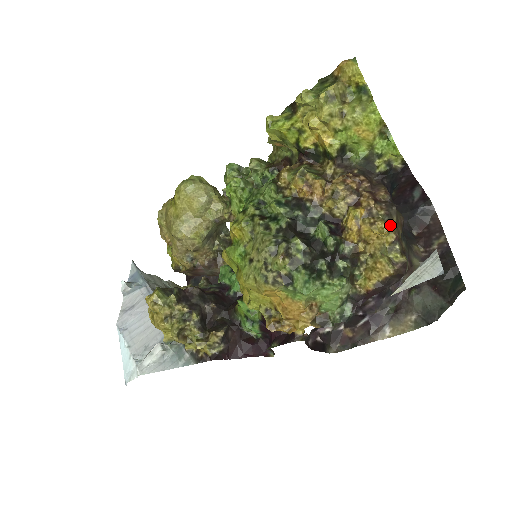
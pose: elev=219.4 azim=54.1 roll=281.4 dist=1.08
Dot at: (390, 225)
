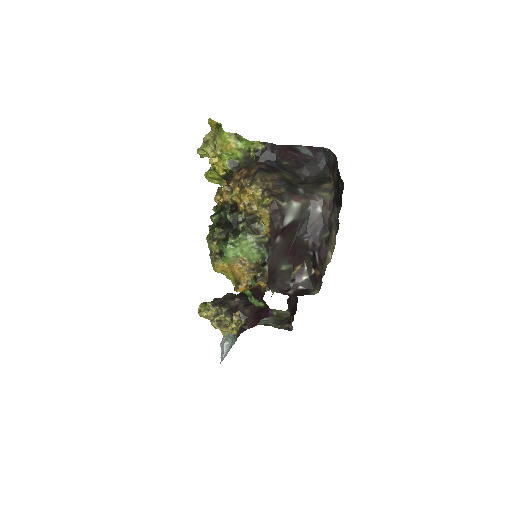
Dot at: (254, 185)
